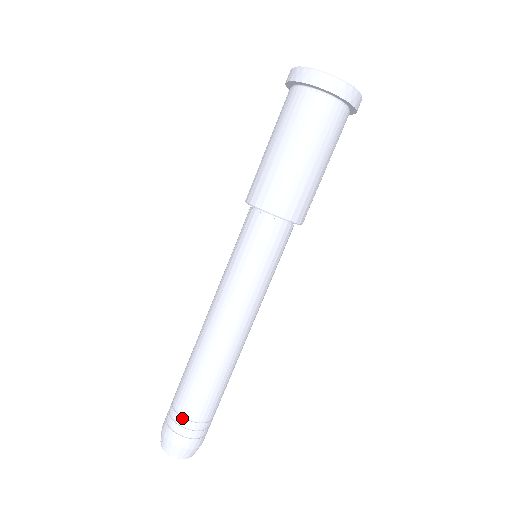
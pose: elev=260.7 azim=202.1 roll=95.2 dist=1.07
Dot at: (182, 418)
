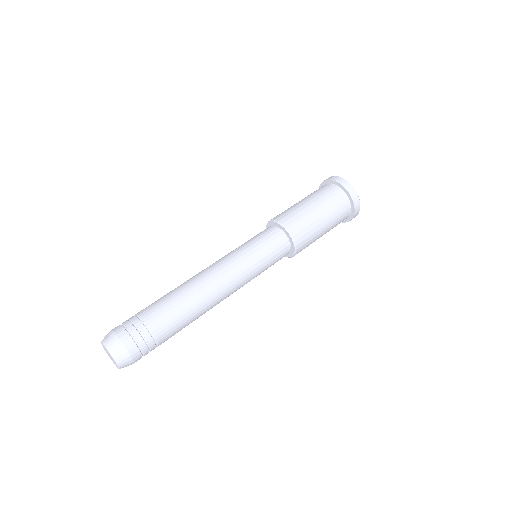
Dot at: (141, 323)
